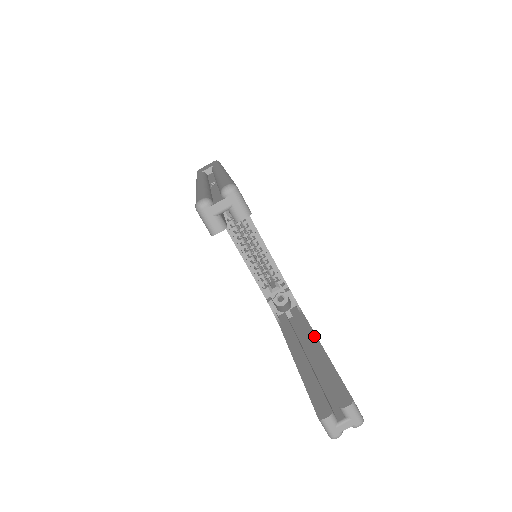
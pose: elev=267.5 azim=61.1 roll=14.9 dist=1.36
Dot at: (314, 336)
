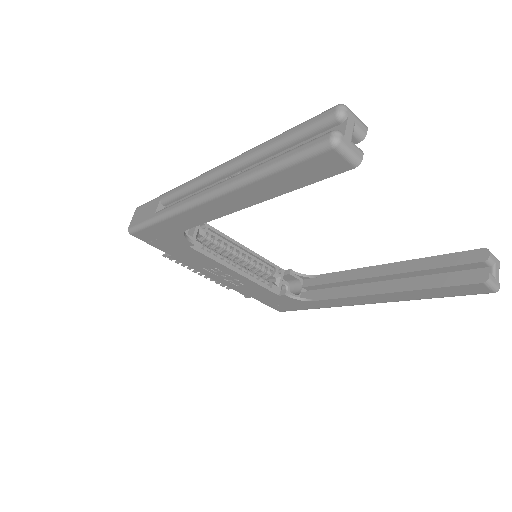
Dot at: (366, 269)
